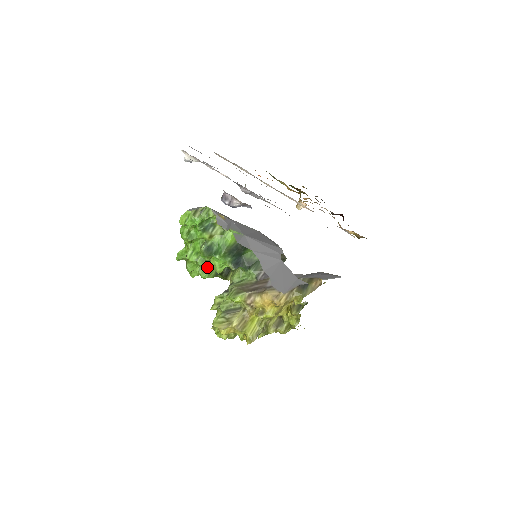
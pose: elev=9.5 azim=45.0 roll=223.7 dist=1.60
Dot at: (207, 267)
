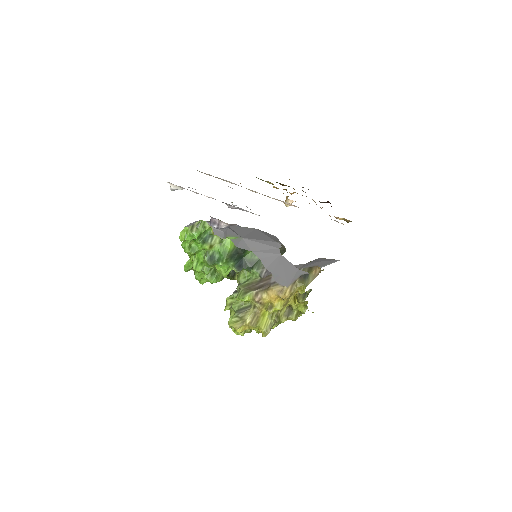
Dot at: (214, 273)
